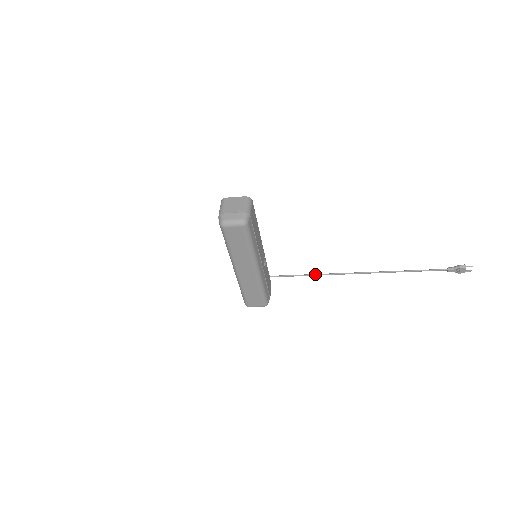
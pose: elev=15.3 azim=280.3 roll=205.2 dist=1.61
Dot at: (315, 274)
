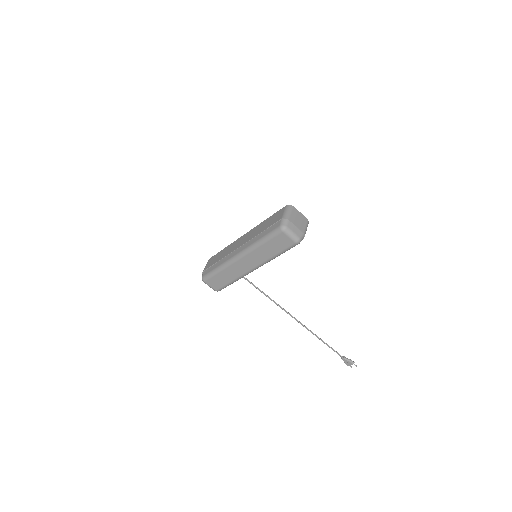
Dot at: (267, 295)
